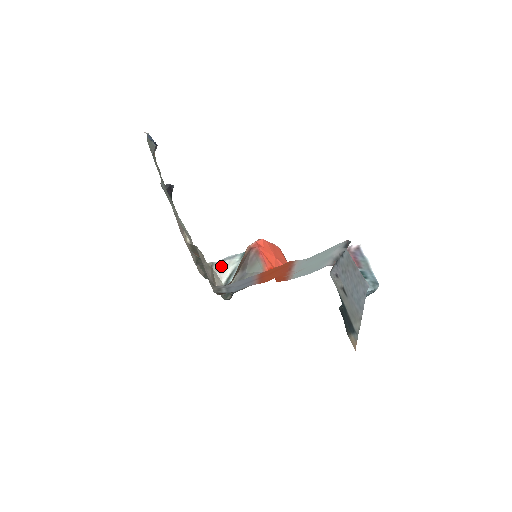
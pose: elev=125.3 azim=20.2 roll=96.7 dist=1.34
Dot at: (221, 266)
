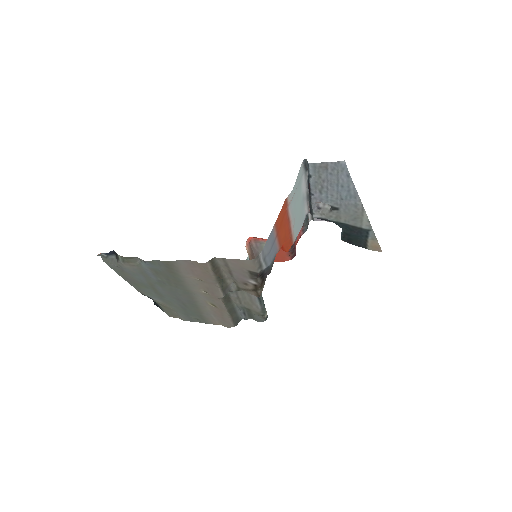
Dot at: occluded
